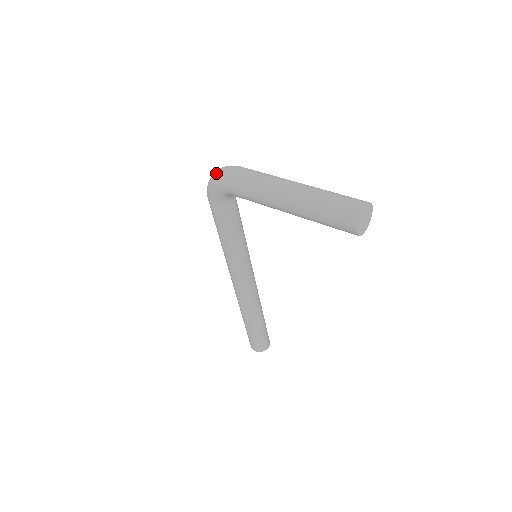
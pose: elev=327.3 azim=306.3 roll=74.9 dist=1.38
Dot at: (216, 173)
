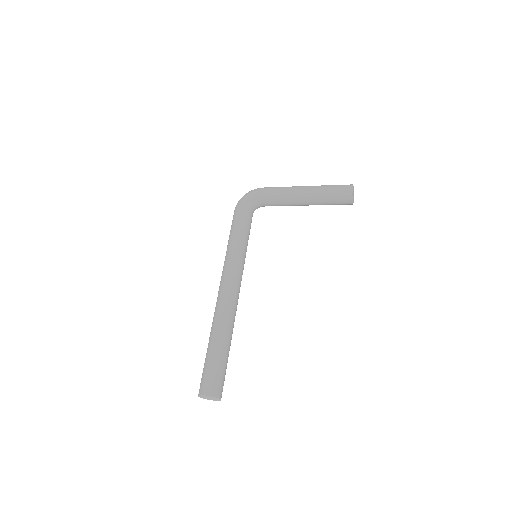
Dot at: occluded
